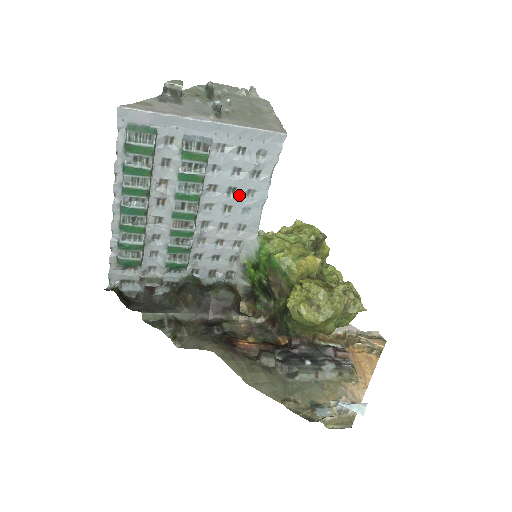
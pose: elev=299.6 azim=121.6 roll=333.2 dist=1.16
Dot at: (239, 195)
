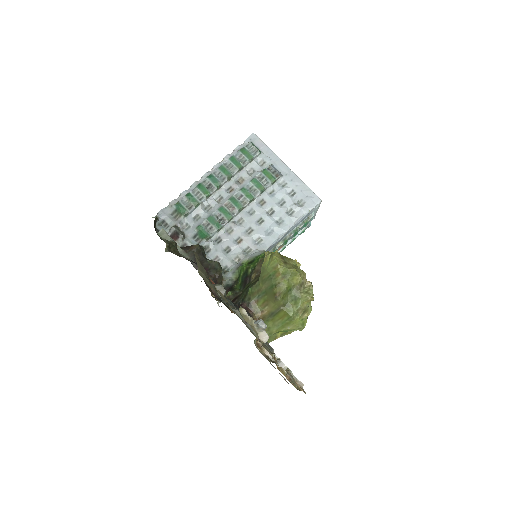
Dot at: (273, 218)
